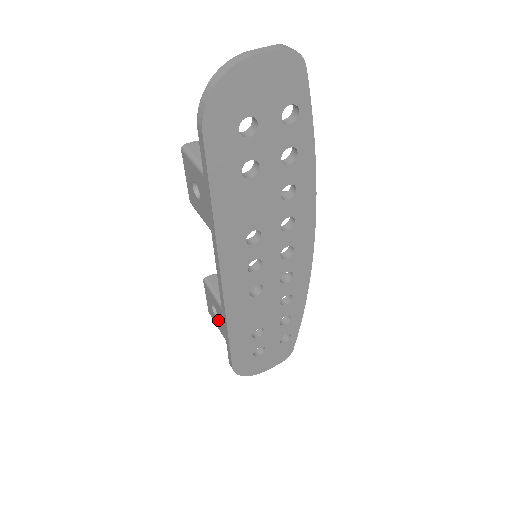
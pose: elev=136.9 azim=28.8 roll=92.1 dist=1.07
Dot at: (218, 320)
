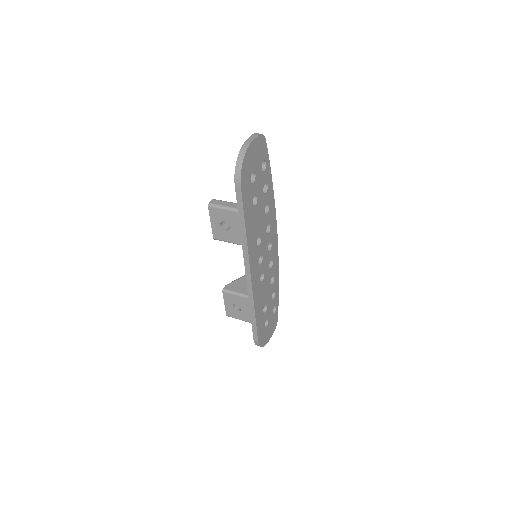
Dot at: (241, 312)
